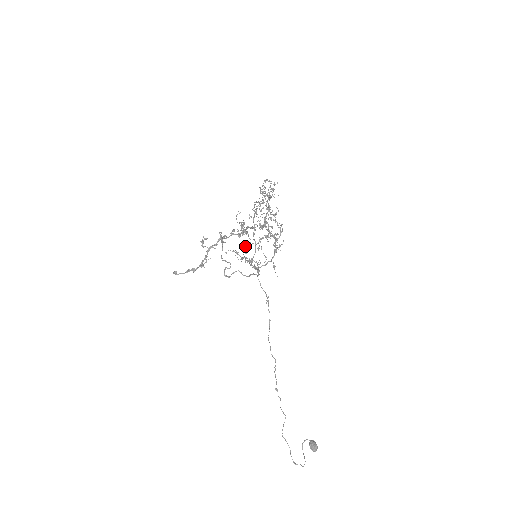
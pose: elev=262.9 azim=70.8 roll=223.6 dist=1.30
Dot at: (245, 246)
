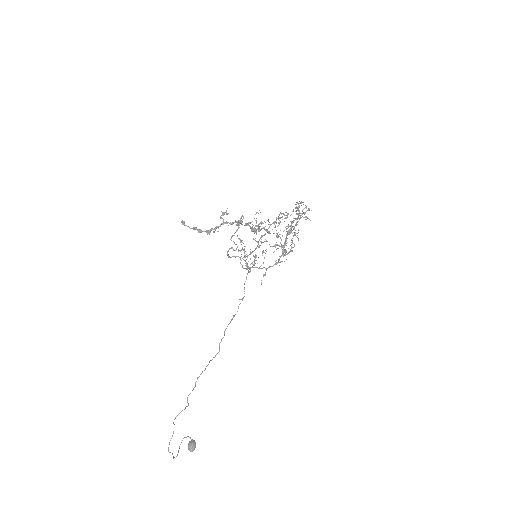
Dot at: occluded
